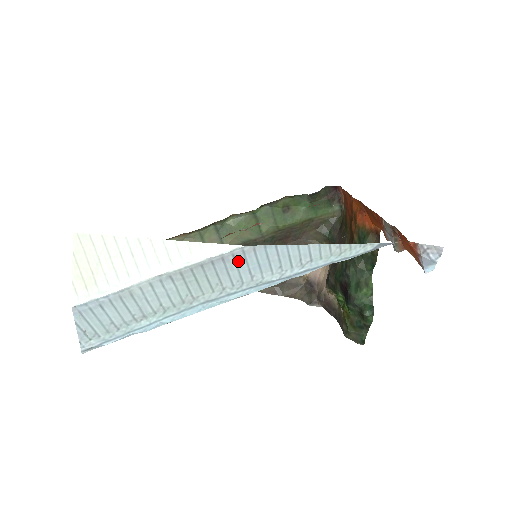
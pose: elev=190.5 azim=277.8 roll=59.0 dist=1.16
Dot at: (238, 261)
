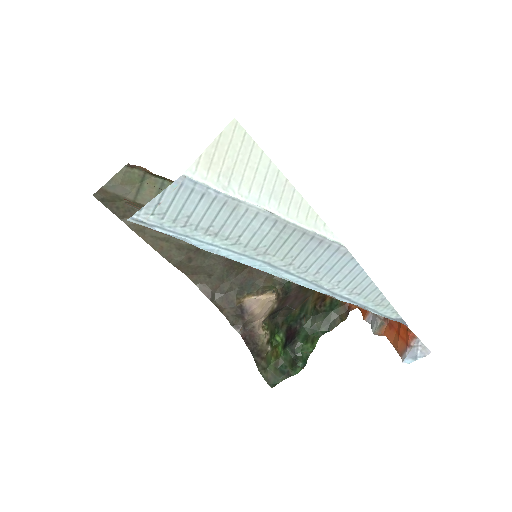
Dot at: (326, 252)
